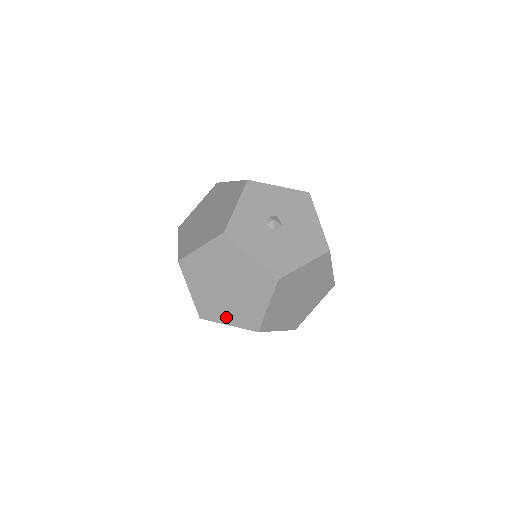
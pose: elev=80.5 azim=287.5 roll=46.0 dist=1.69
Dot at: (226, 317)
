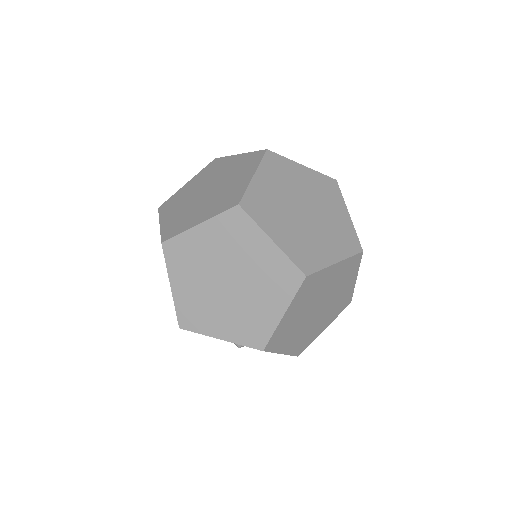
Dot at: (198, 218)
